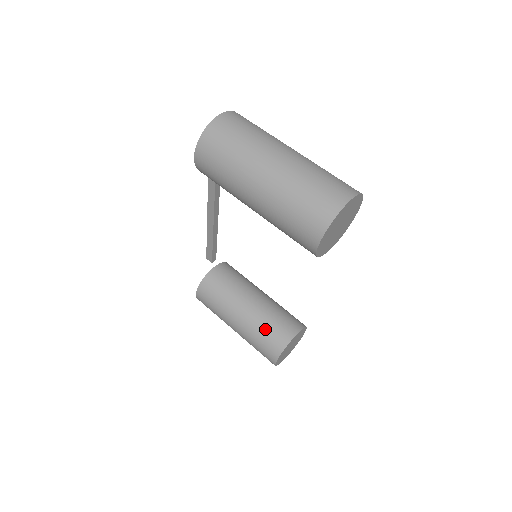
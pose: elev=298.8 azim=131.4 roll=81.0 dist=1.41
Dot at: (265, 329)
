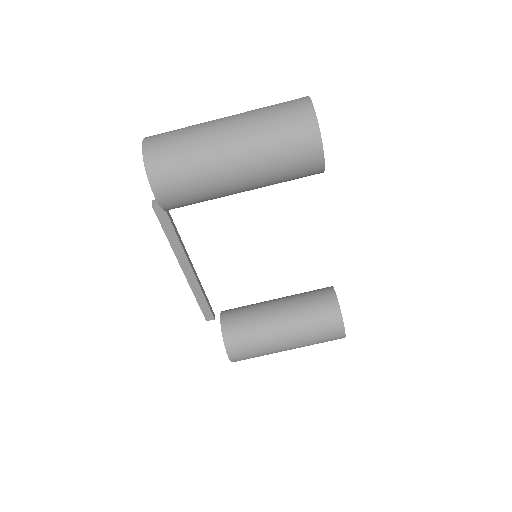
Dot at: (311, 315)
